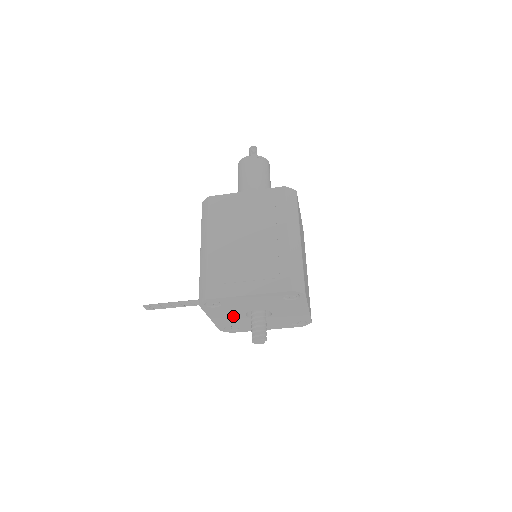
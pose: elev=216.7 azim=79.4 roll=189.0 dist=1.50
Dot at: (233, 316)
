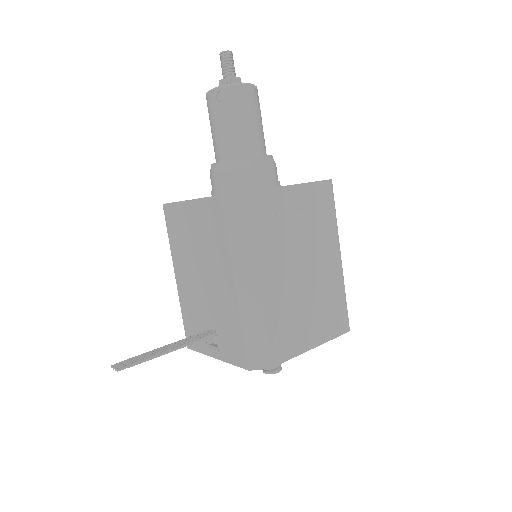
Dot at: occluded
